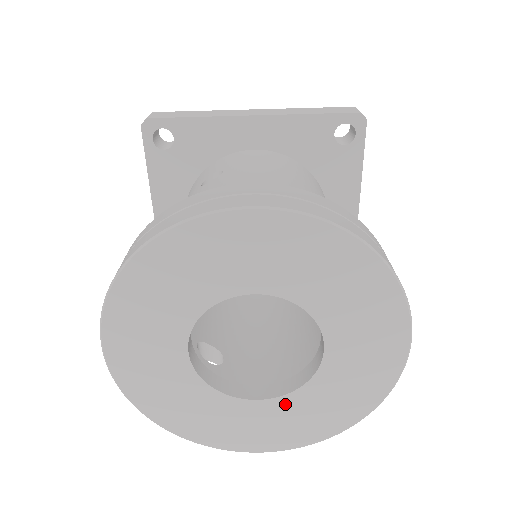
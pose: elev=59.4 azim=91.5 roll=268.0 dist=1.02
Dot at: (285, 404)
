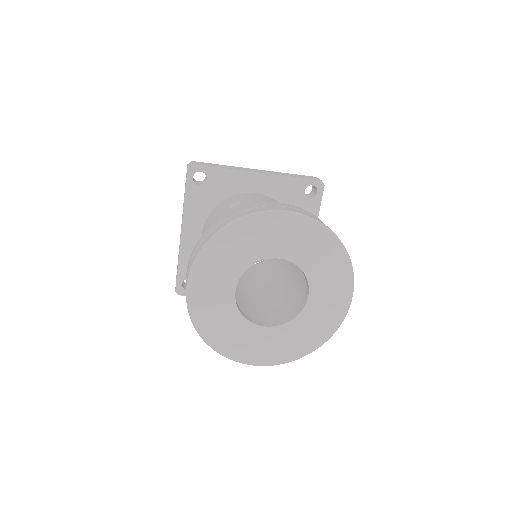
Dot at: (281, 331)
